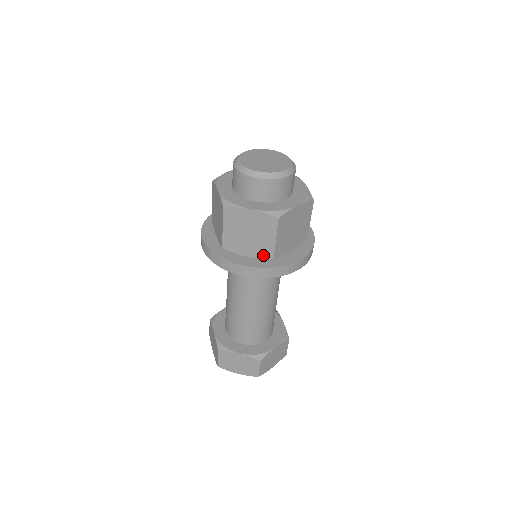
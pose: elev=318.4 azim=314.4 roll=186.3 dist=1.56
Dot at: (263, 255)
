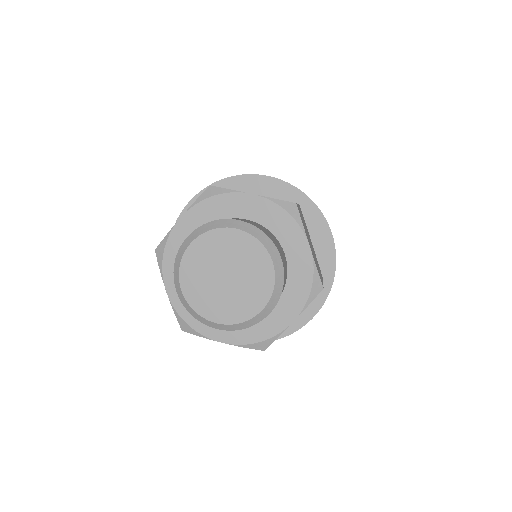
Dot at: occluded
